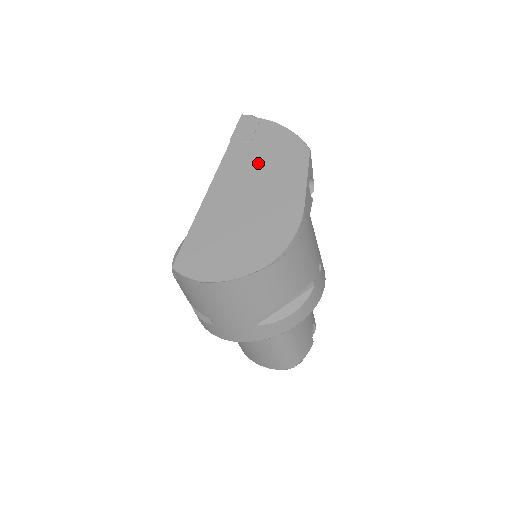
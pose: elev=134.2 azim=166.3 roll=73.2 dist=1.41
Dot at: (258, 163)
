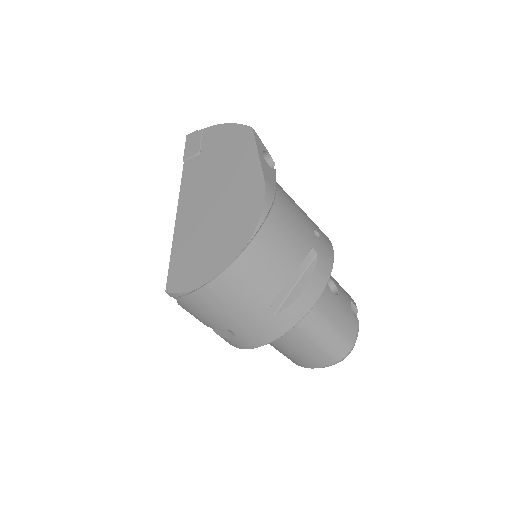
Dot at: (212, 164)
